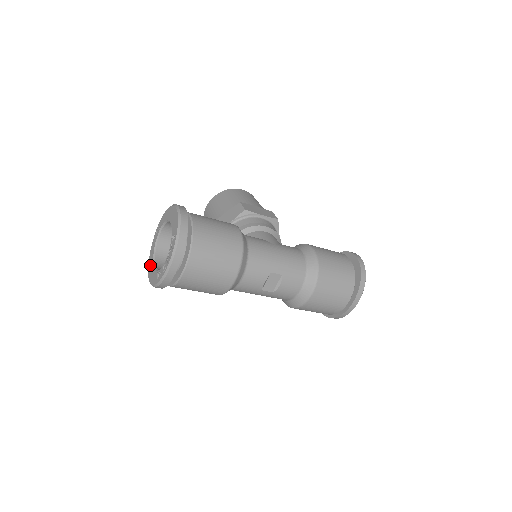
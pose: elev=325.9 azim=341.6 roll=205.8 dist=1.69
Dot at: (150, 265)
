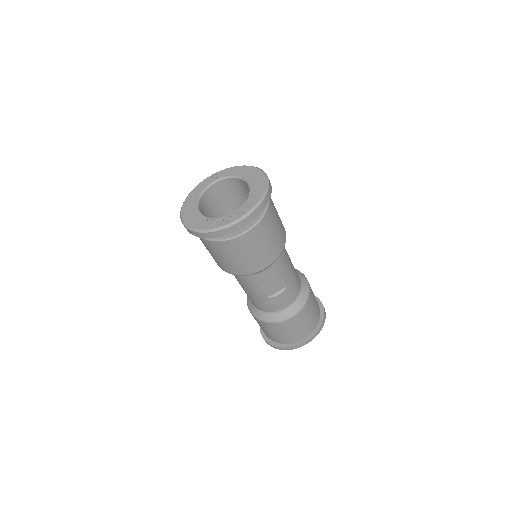
Dot at: (189, 206)
